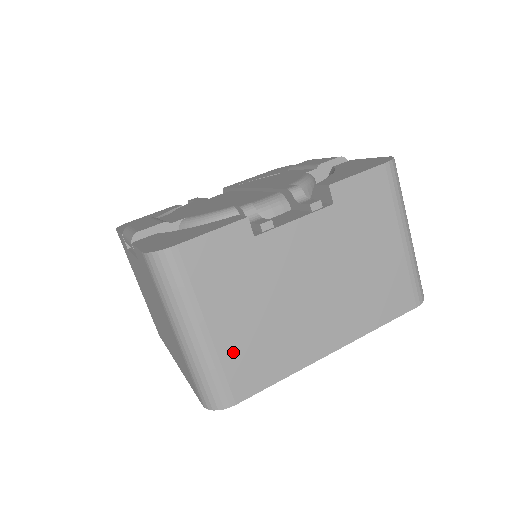
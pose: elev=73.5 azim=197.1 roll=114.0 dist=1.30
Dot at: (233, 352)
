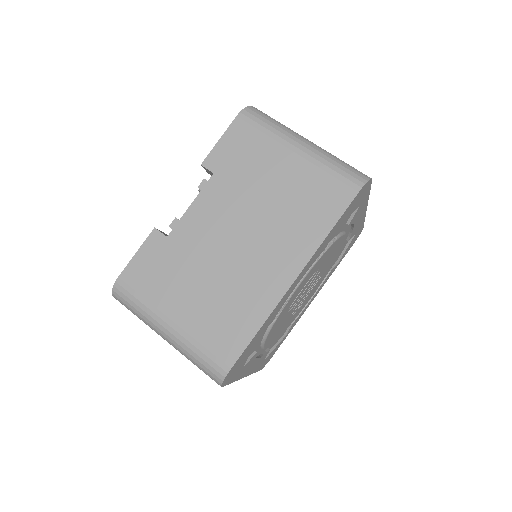
Dot at: (202, 328)
